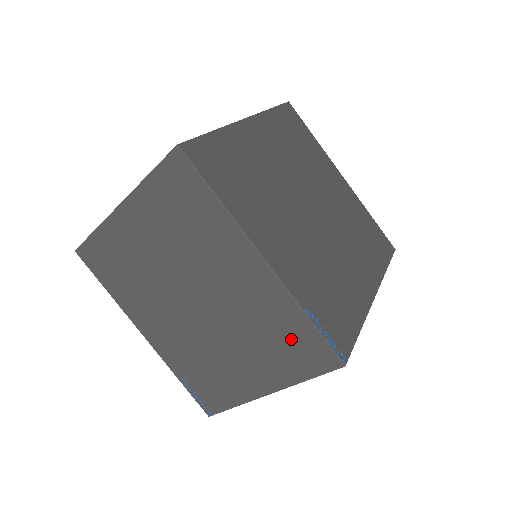
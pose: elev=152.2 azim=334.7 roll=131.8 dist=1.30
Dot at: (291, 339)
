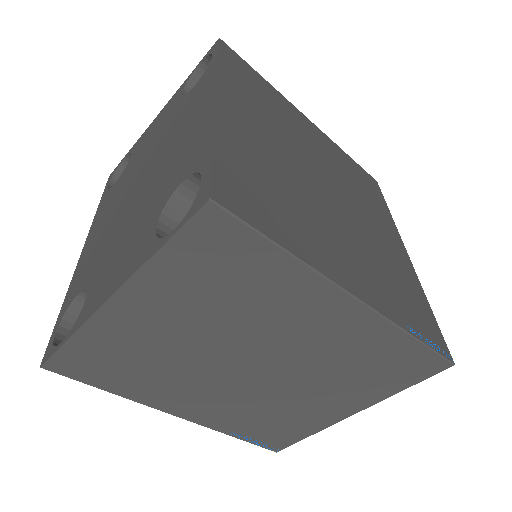
Dot at: (389, 362)
